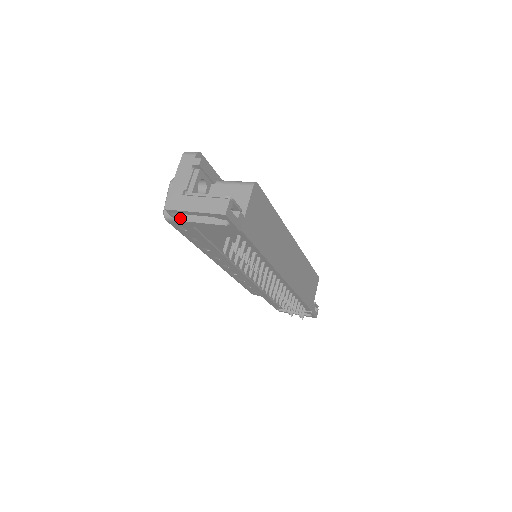
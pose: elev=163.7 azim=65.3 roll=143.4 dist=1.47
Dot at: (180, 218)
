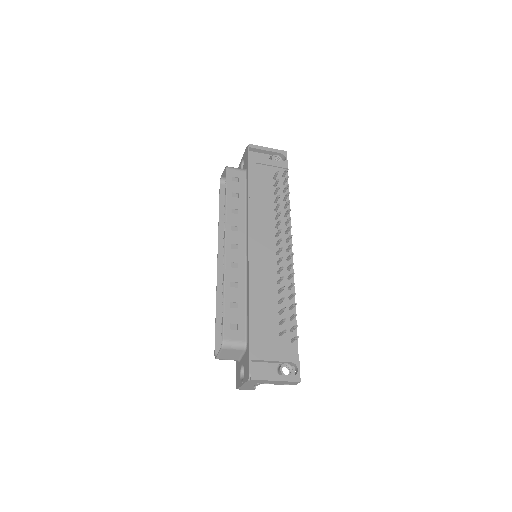
Dot at: (250, 157)
